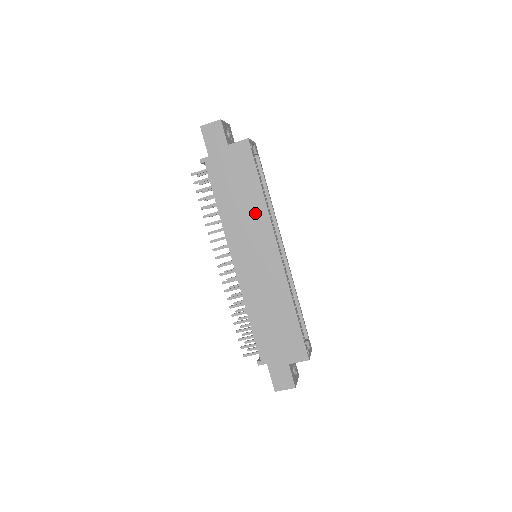
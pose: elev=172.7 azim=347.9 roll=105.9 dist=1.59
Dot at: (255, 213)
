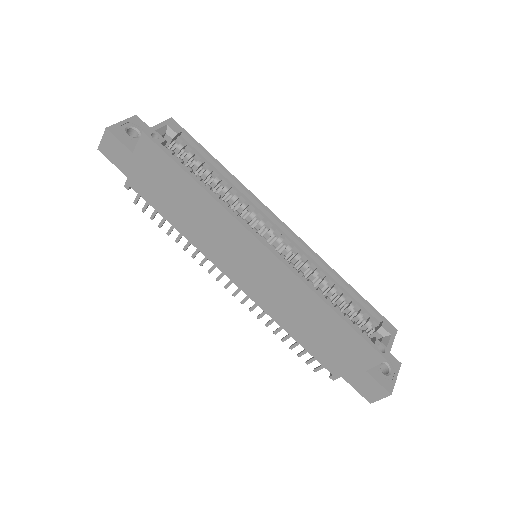
Dot at: (212, 216)
